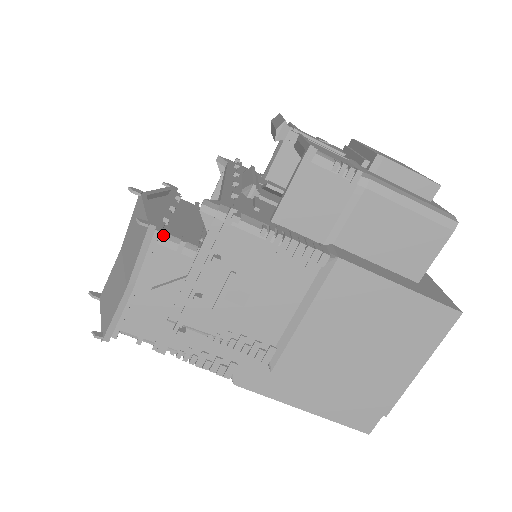
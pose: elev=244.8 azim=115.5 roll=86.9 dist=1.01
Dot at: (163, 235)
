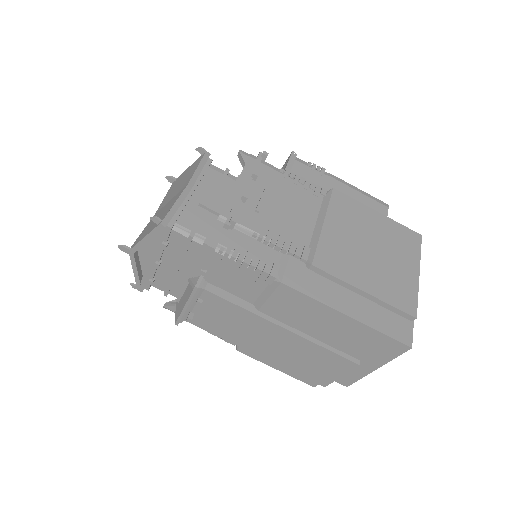
Dot at: (212, 165)
